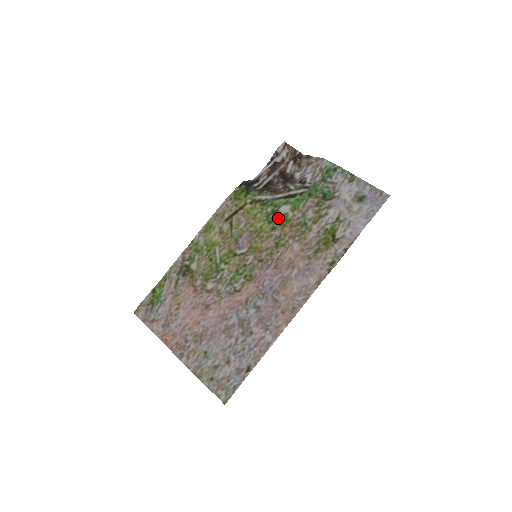
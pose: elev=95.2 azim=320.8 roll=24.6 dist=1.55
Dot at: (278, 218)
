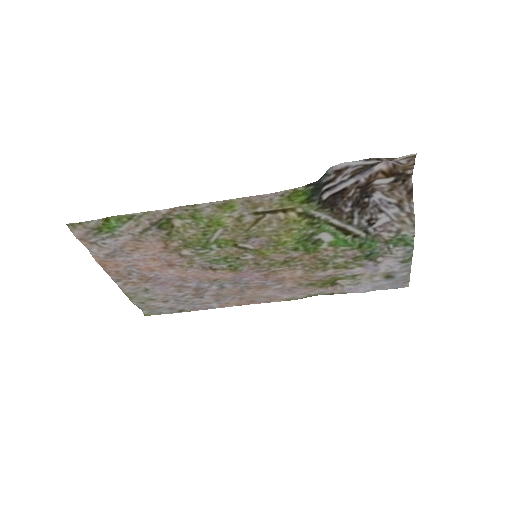
Dot at: (310, 241)
